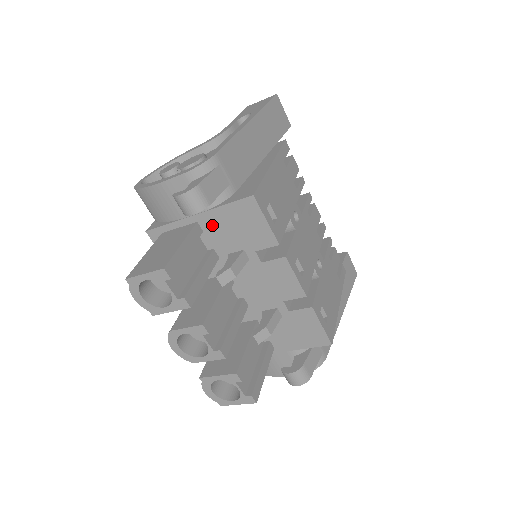
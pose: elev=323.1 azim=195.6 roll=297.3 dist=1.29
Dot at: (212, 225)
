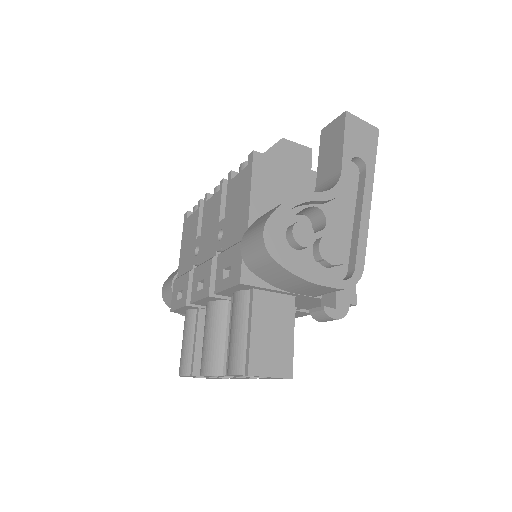
Dot at: (302, 299)
